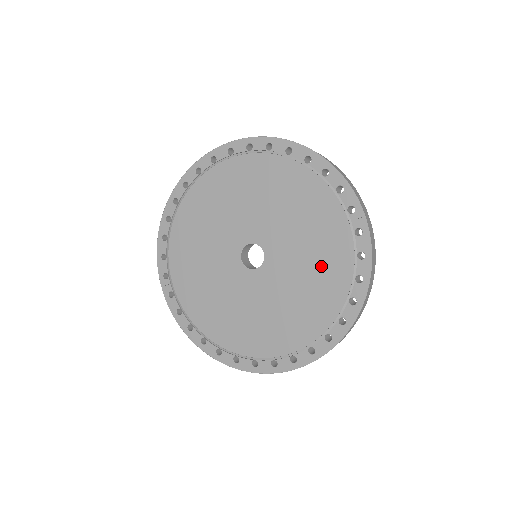
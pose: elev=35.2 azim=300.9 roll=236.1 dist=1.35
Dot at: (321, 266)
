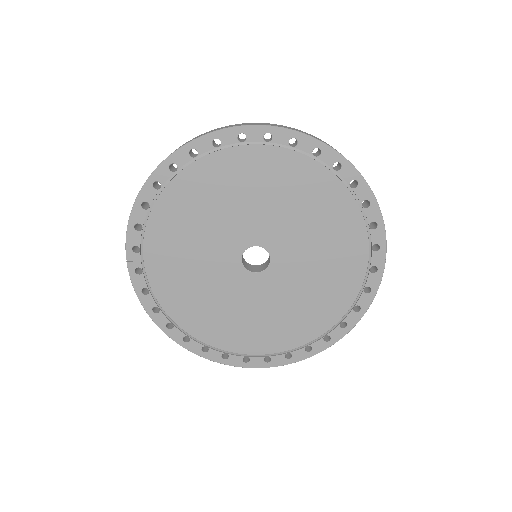
Dot at: (326, 288)
